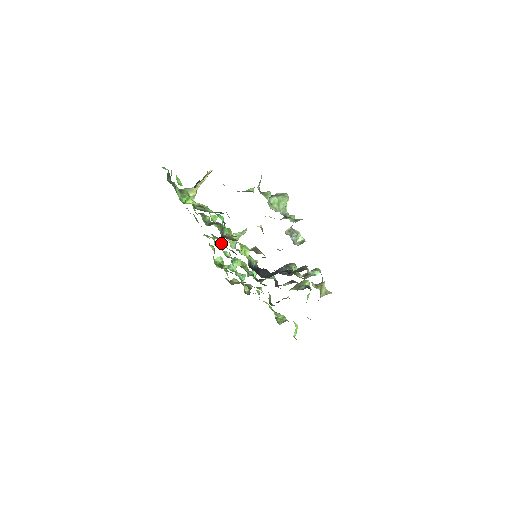
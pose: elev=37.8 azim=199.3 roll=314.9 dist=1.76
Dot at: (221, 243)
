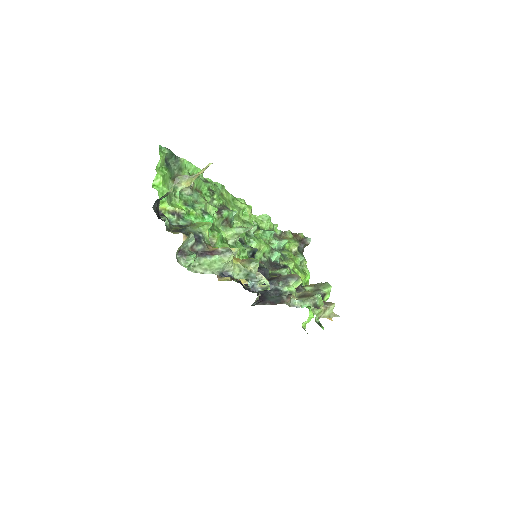
Dot at: (236, 223)
